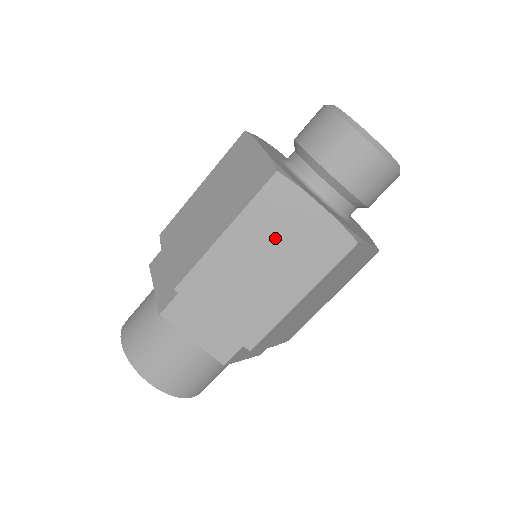
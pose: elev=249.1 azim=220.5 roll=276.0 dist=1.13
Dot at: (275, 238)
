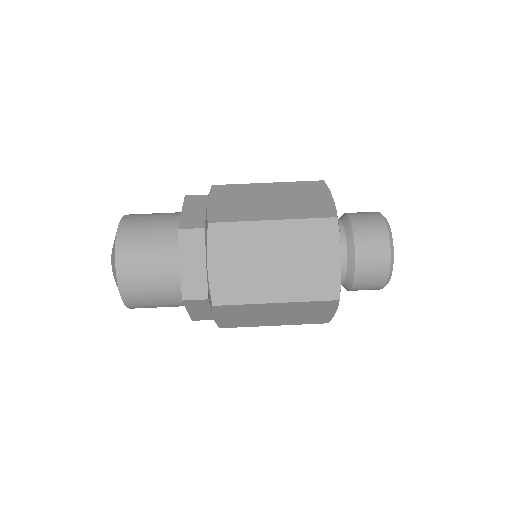
Dot at: (298, 252)
